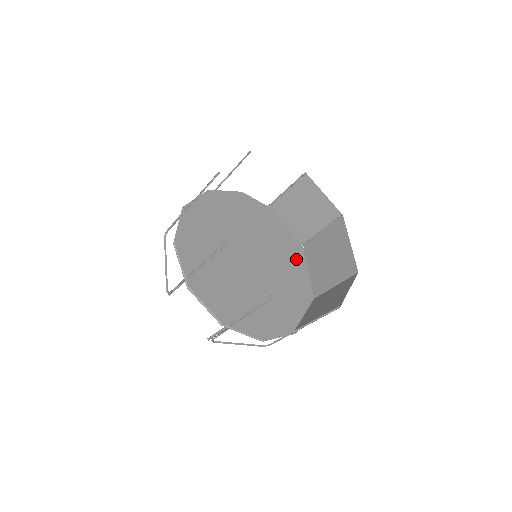
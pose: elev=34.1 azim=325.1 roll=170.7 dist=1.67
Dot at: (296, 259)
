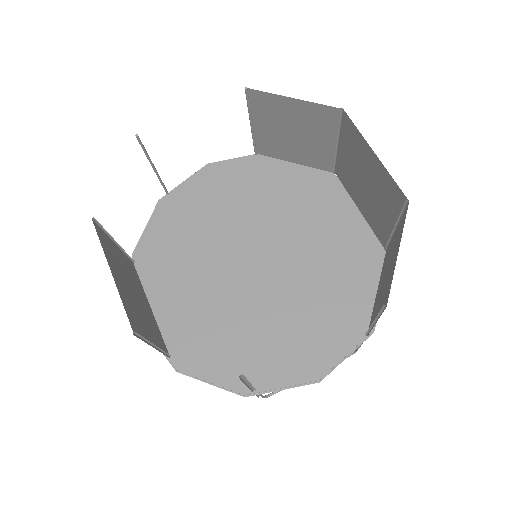
Dot at: (331, 206)
